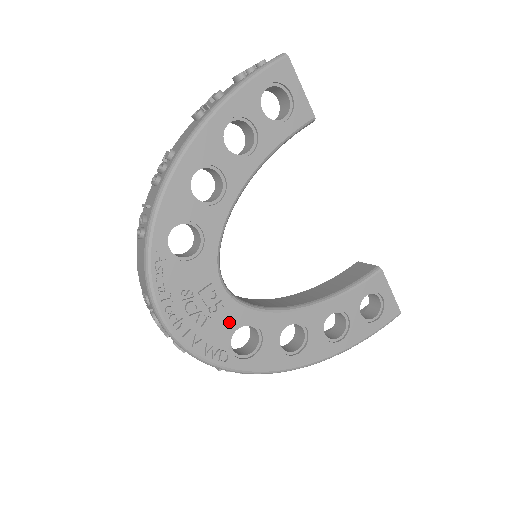
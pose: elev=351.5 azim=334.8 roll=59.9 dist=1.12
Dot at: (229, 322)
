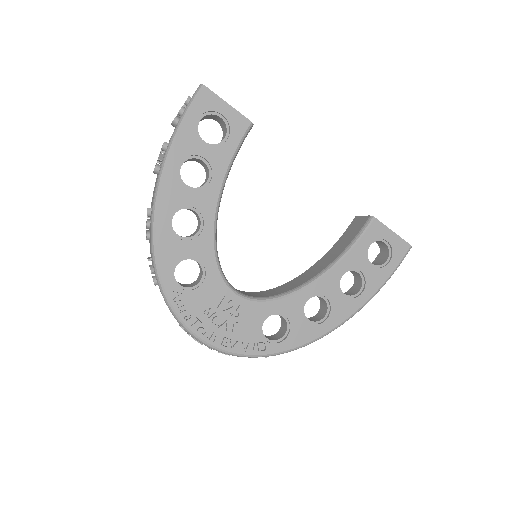
Dot at: (254, 319)
